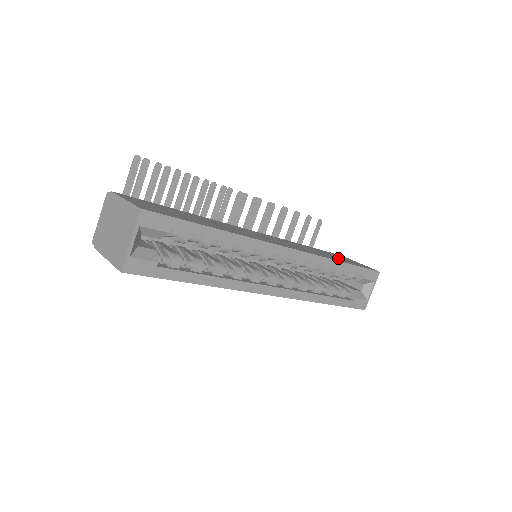
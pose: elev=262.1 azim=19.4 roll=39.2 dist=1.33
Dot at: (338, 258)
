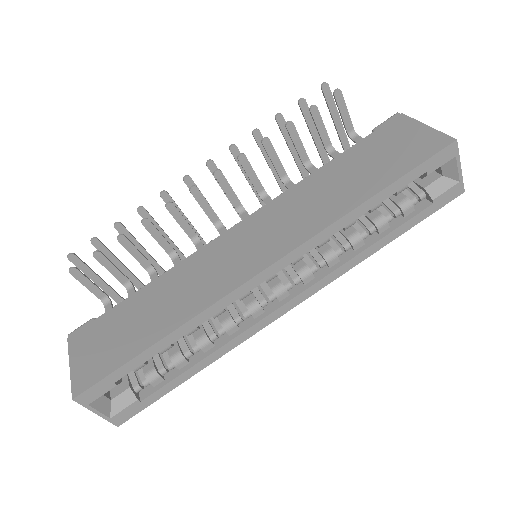
Dot at: (370, 173)
